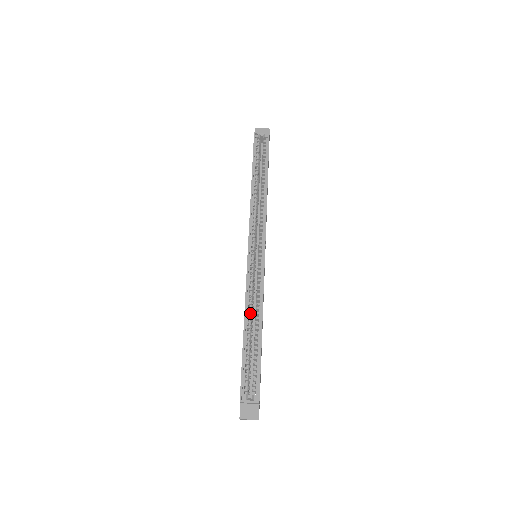
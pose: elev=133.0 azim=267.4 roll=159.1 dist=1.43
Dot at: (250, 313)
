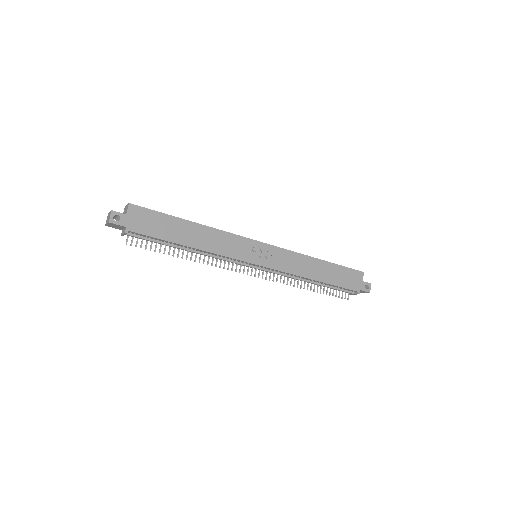
Dot at: occluded
